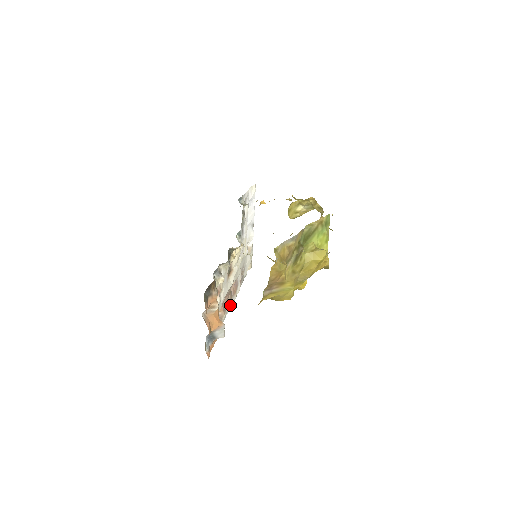
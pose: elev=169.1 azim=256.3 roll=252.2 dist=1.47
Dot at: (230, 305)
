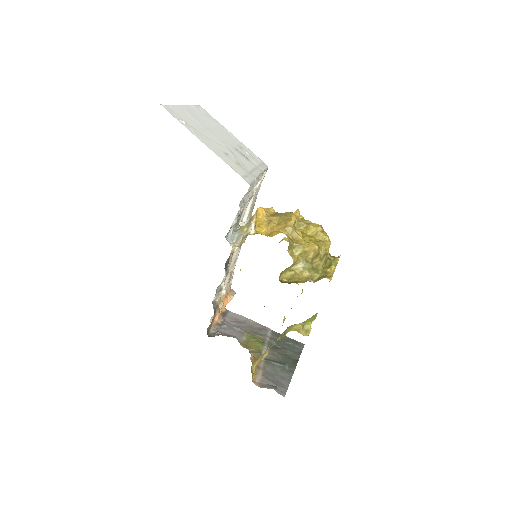
Dot at: occluded
